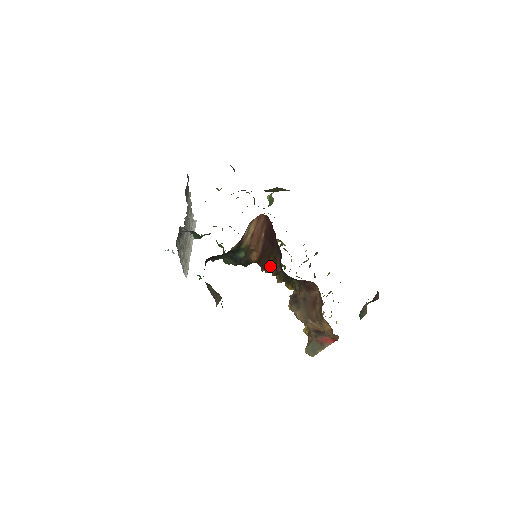
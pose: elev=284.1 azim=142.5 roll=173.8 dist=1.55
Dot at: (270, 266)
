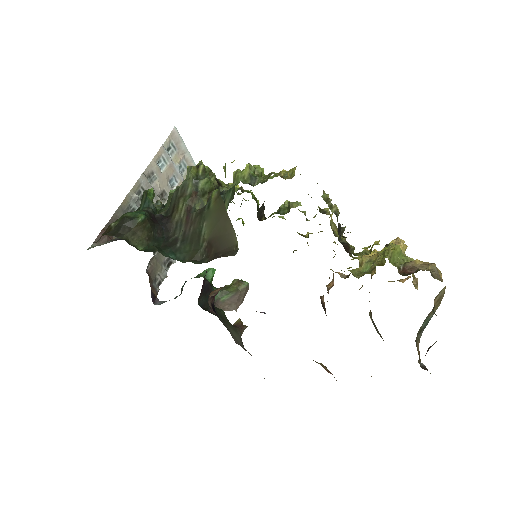
Dot at: occluded
